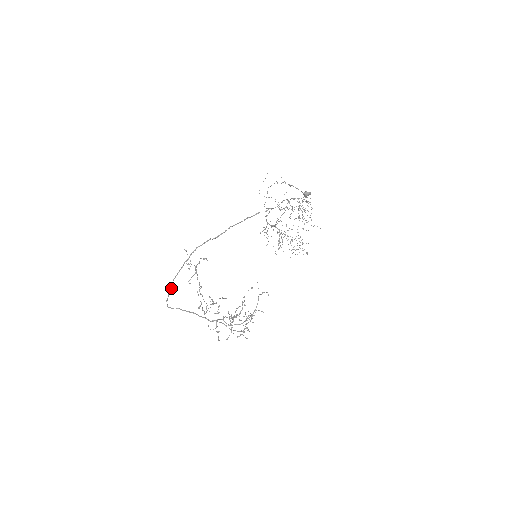
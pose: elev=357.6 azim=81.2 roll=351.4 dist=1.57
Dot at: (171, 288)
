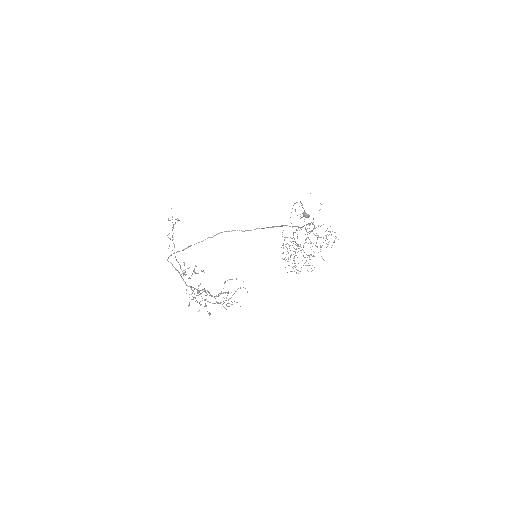
Dot at: (183, 250)
